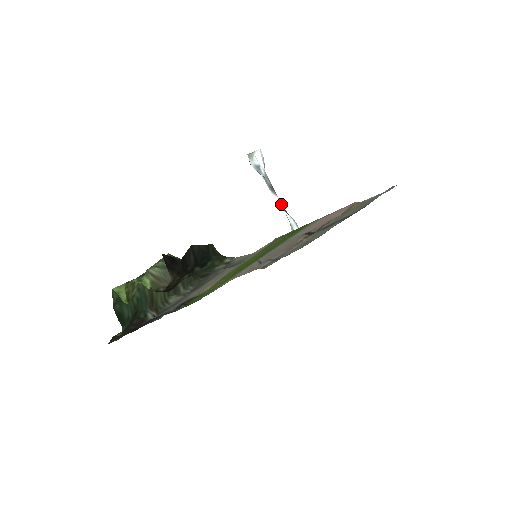
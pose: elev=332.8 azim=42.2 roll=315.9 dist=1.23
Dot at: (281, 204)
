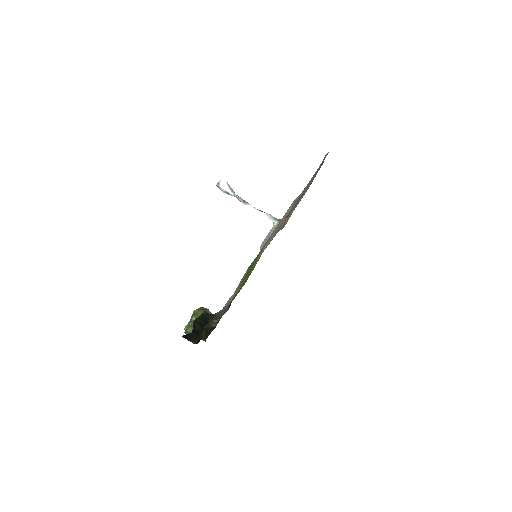
Dot at: occluded
